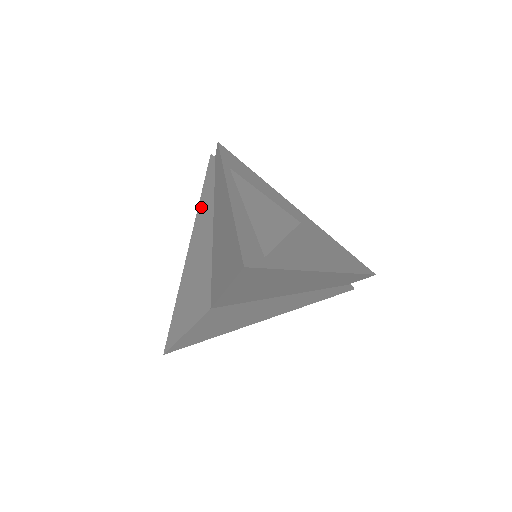
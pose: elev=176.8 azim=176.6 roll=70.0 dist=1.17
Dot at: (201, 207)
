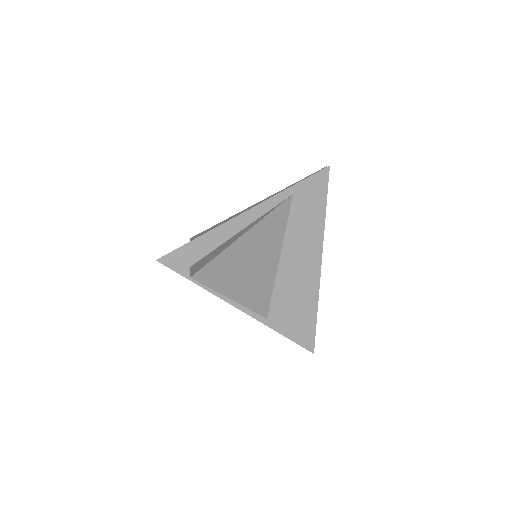
Dot at: (279, 192)
